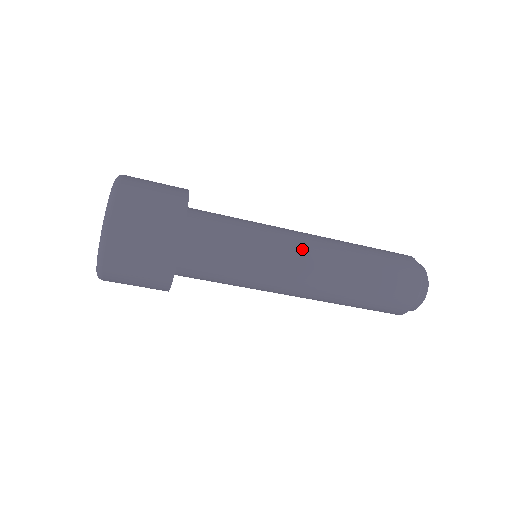
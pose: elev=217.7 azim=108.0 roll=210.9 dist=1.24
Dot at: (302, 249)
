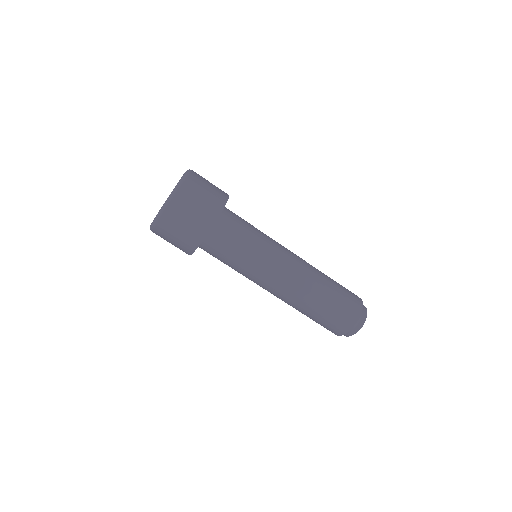
Dot at: (284, 269)
